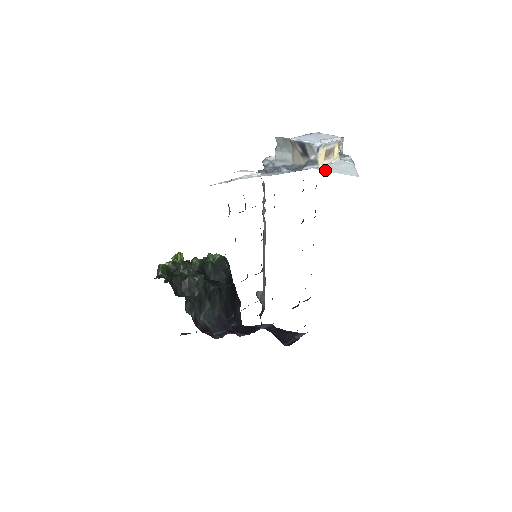
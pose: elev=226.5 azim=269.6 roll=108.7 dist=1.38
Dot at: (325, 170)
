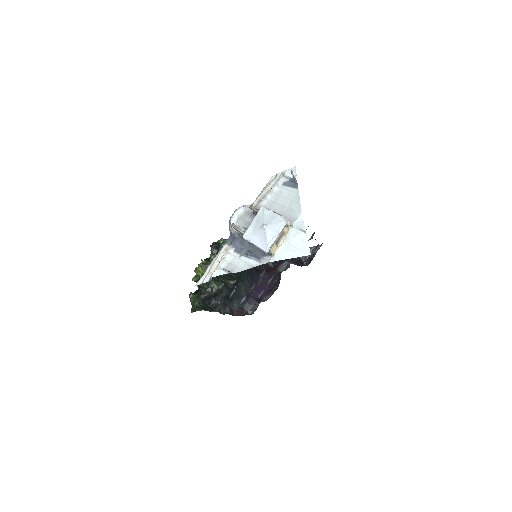
Dot at: (280, 259)
